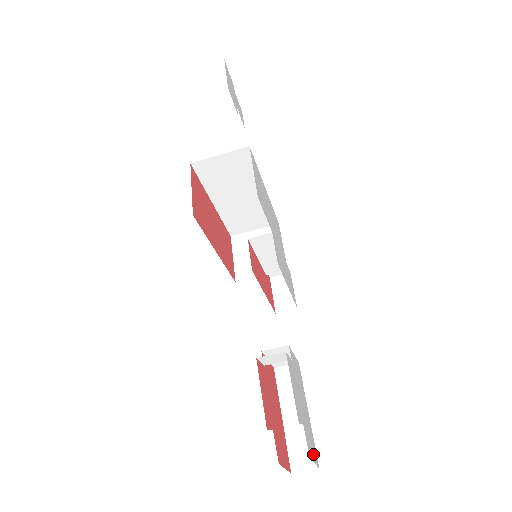
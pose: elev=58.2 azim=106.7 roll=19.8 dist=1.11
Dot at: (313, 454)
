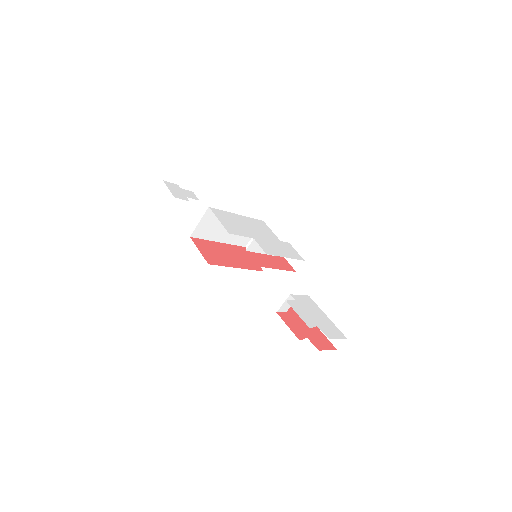
Dot at: (336, 335)
